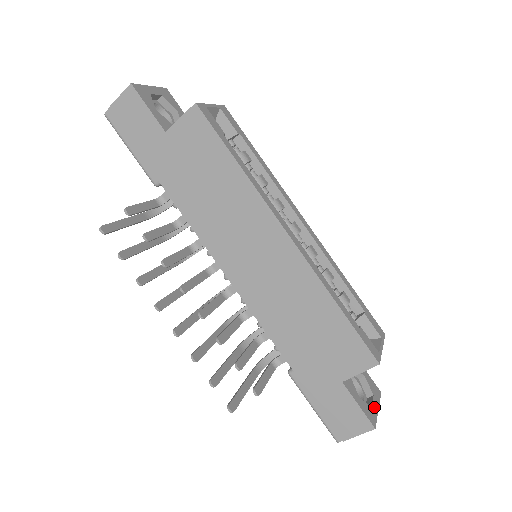
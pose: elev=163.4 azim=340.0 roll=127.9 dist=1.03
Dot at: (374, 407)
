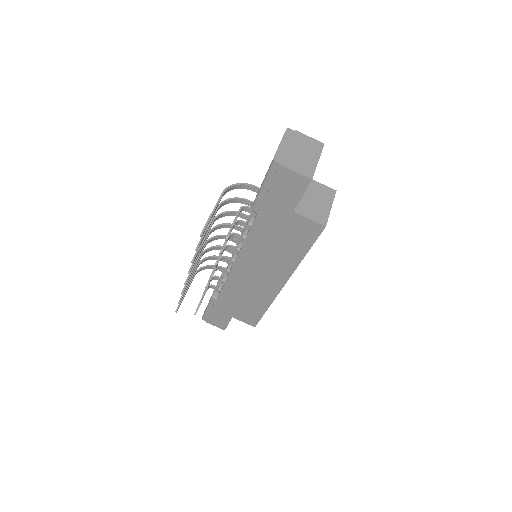
Dot at: occluded
